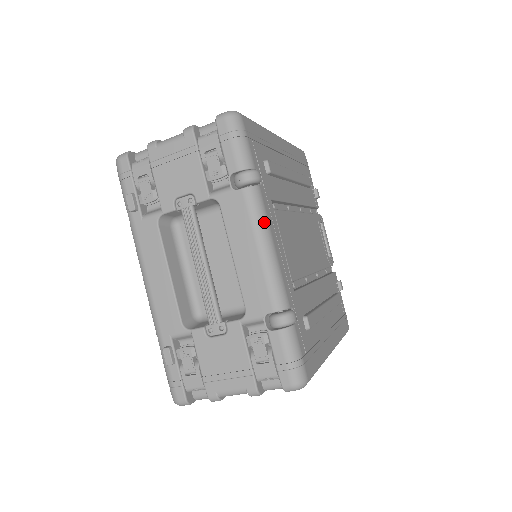
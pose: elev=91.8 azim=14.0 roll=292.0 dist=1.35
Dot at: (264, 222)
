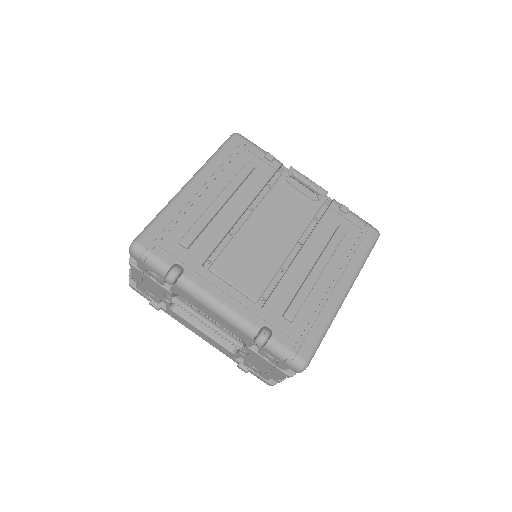
Dot at: (202, 294)
